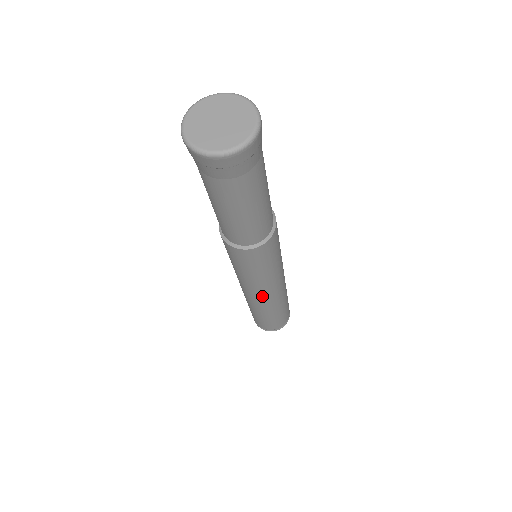
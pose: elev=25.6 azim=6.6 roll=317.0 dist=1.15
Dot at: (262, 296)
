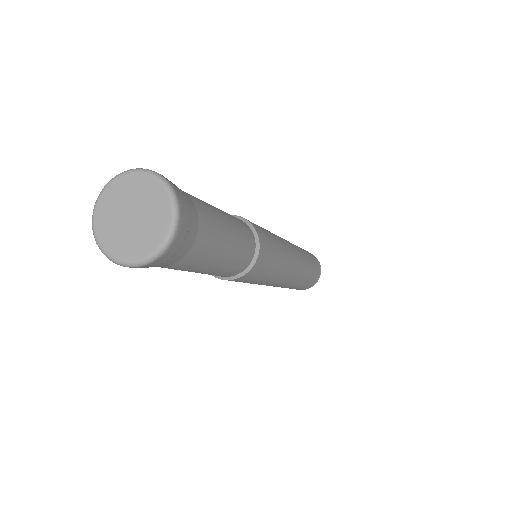
Dot at: (272, 285)
